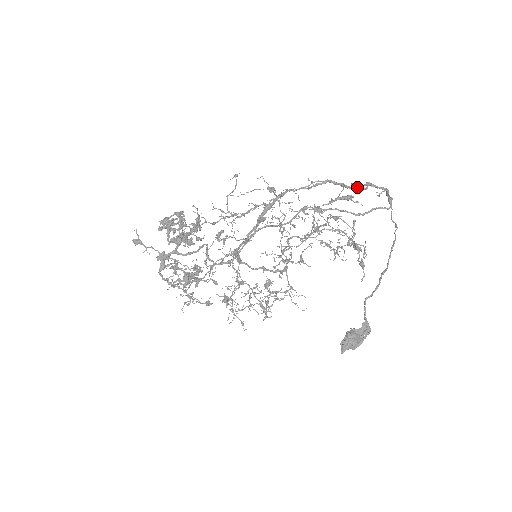
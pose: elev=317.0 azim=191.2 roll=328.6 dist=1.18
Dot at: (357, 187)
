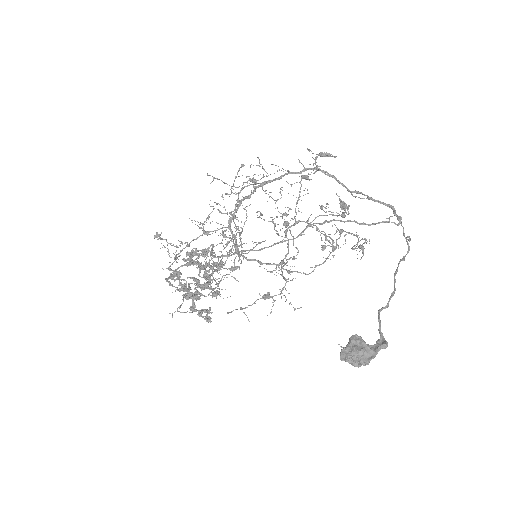
Dot at: (354, 191)
